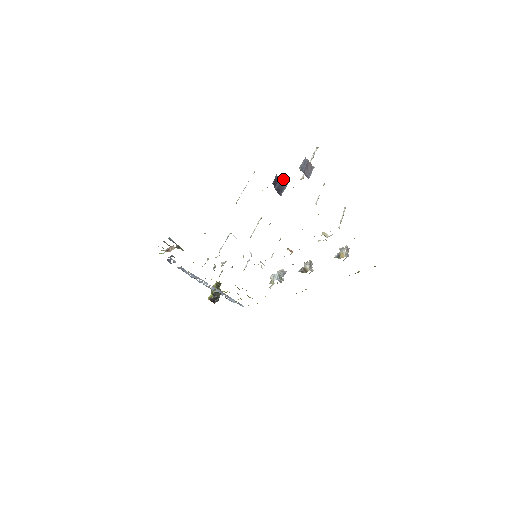
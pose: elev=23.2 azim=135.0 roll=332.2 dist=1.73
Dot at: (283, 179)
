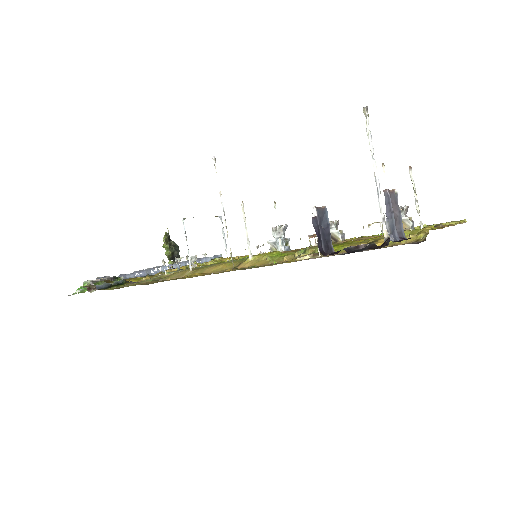
Dot at: (319, 209)
